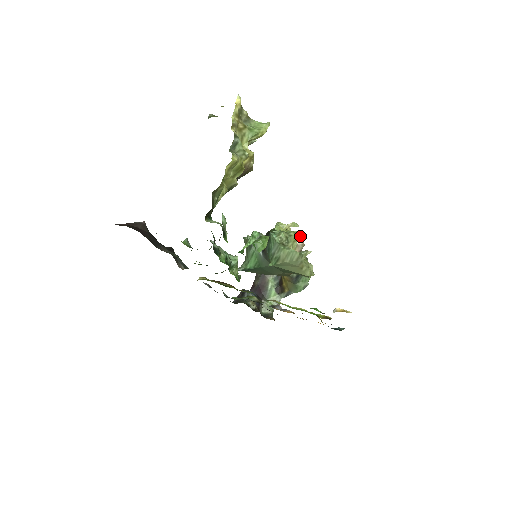
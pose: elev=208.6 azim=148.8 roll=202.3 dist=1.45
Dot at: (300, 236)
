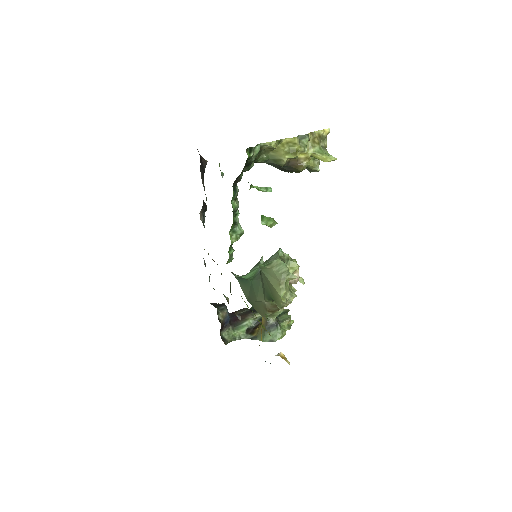
Dot at: occluded
